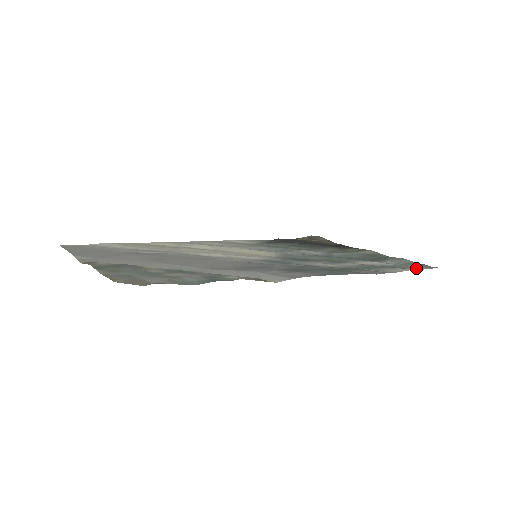
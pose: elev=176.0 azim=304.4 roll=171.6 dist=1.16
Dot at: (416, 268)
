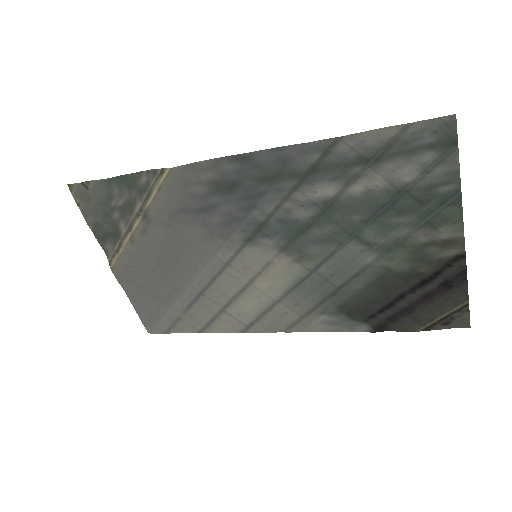
Dot at: (409, 133)
